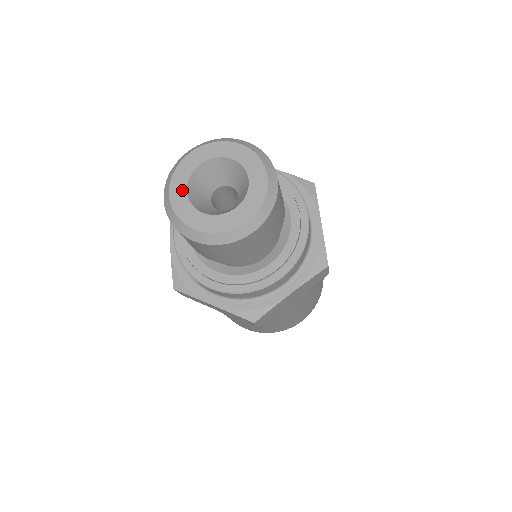
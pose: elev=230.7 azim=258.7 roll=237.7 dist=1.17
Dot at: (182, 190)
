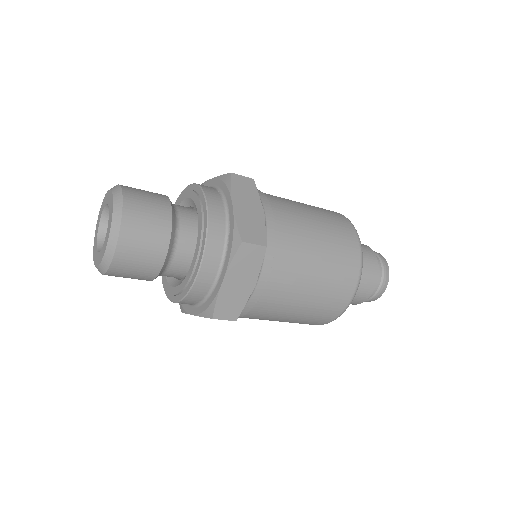
Dot at: (96, 242)
